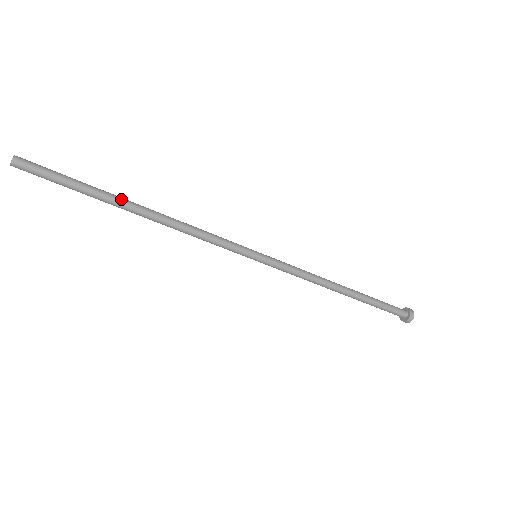
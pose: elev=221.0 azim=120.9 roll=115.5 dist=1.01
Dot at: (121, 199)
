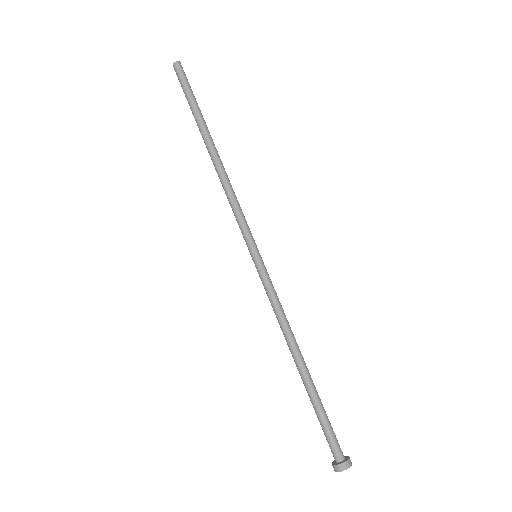
Dot at: (209, 134)
